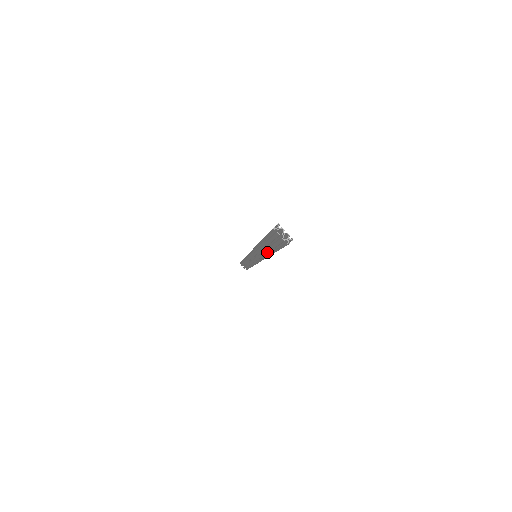
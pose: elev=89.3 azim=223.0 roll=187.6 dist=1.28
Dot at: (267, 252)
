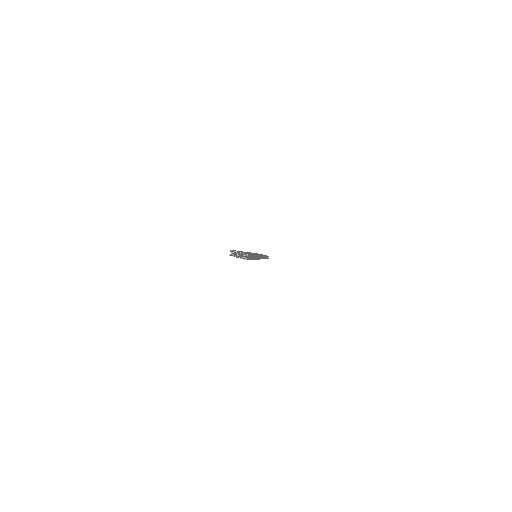
Dot at: occluded
